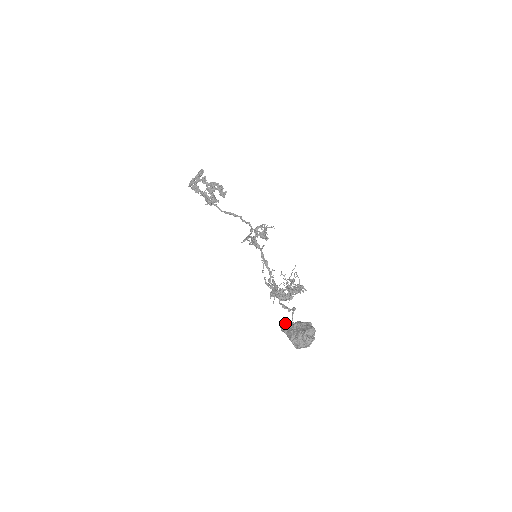
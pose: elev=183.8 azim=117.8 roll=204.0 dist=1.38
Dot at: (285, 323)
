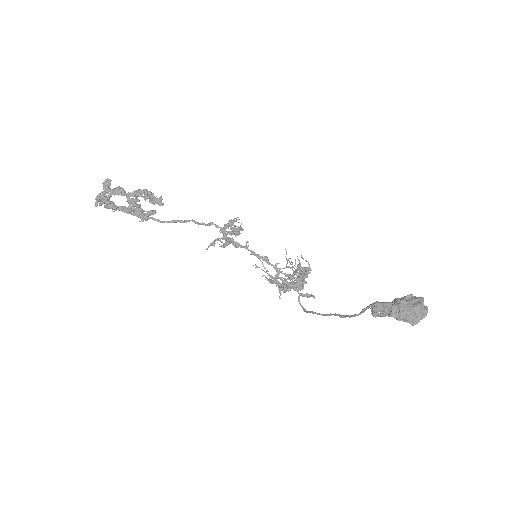
Dot at: (382, 307)
